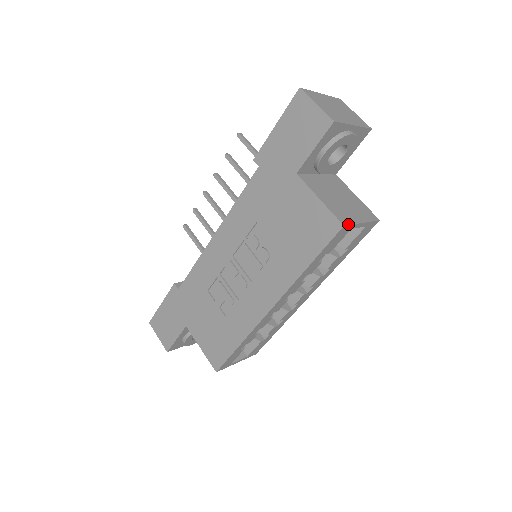
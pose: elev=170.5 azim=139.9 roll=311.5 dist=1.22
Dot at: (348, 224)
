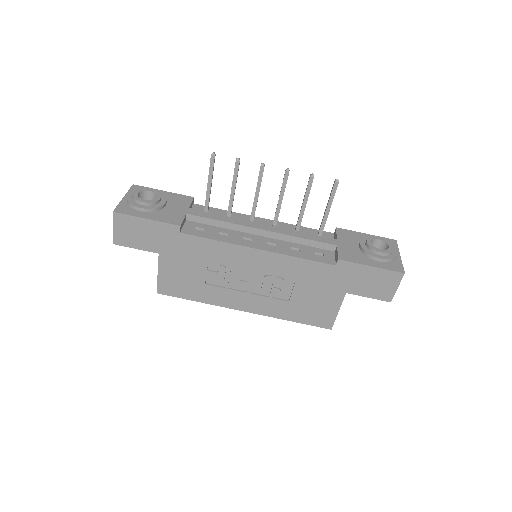
Dot at: occluded
